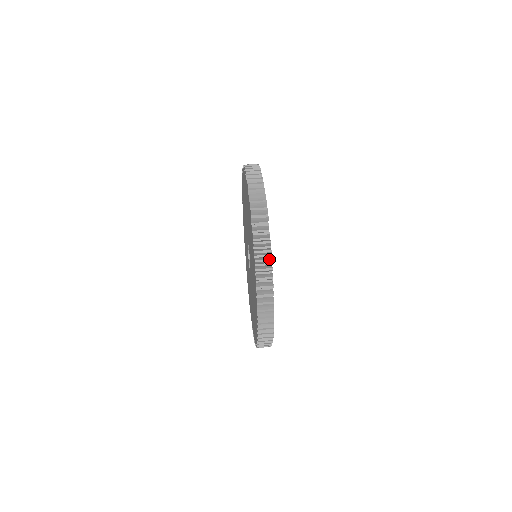
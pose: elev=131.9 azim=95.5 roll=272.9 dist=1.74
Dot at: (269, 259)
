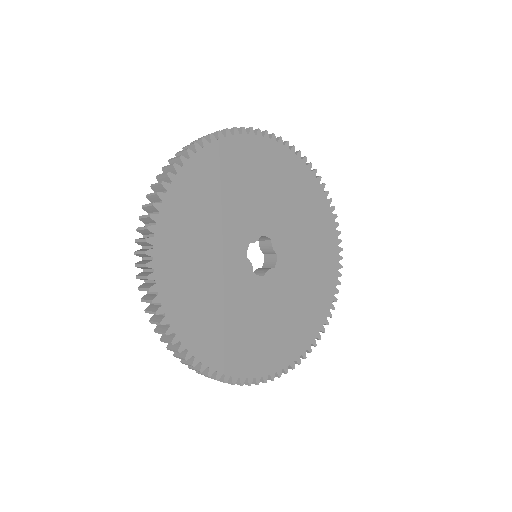
Dot at: (152, 203)
